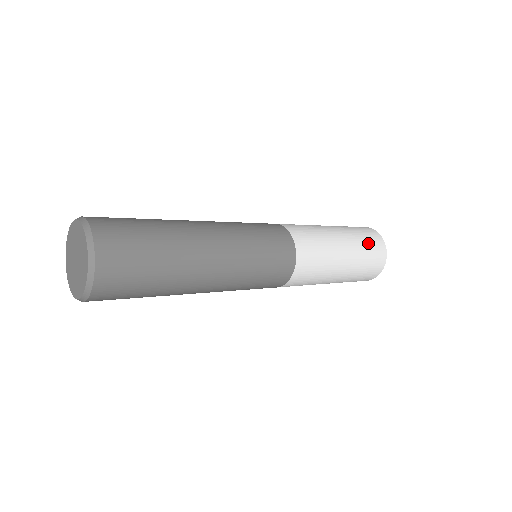
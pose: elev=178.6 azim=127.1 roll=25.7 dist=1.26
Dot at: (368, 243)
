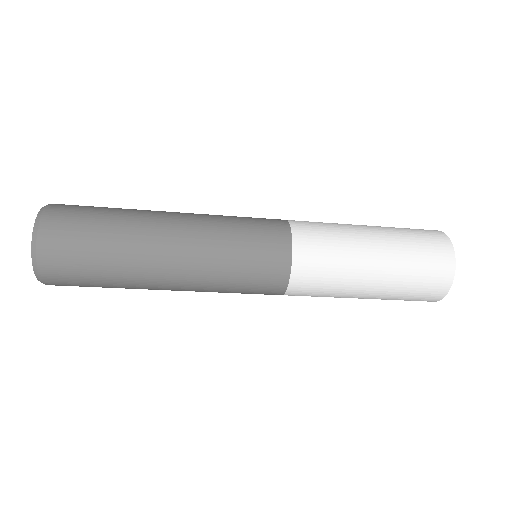
Dot at: (422, 255)
